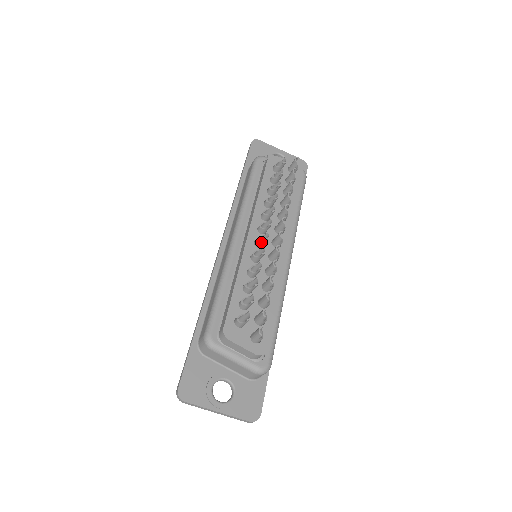
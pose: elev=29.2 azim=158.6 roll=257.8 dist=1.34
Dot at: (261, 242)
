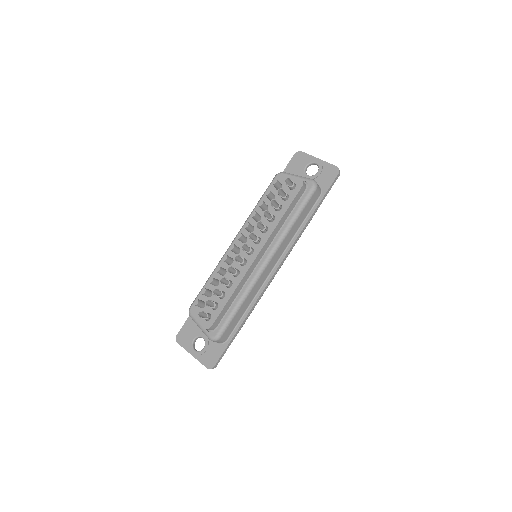
Dot at: (232, 251)
